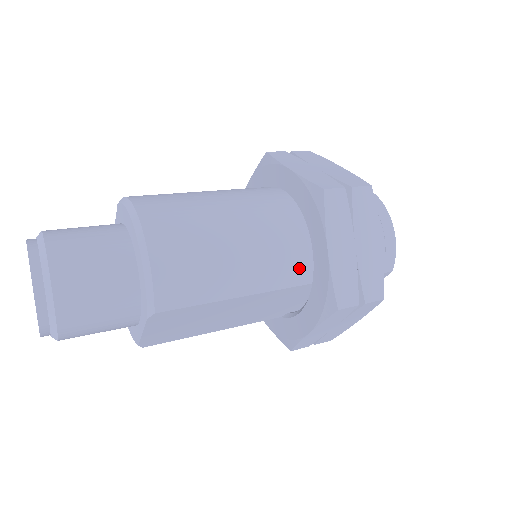
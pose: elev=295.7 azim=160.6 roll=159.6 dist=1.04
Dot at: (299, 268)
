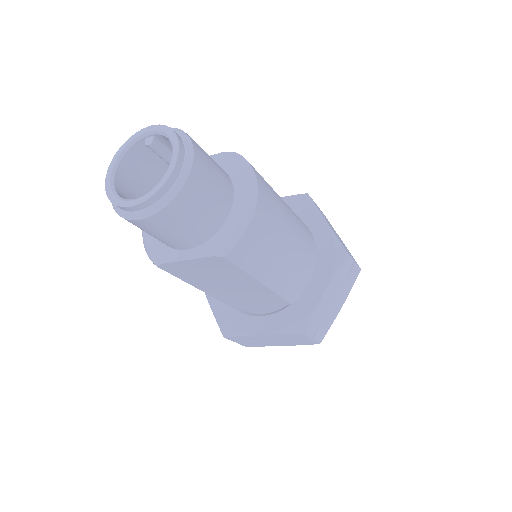
Dot at: (296, 289)
